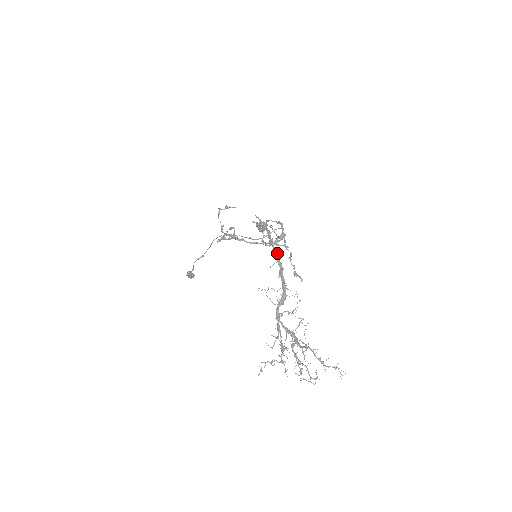
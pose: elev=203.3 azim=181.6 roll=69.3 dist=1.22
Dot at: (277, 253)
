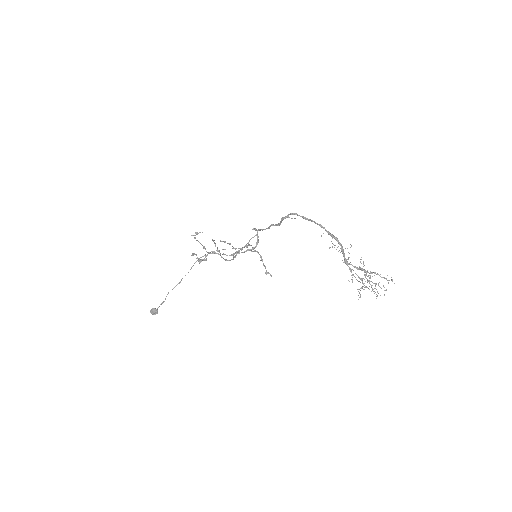
Dot at: (322, 226)
